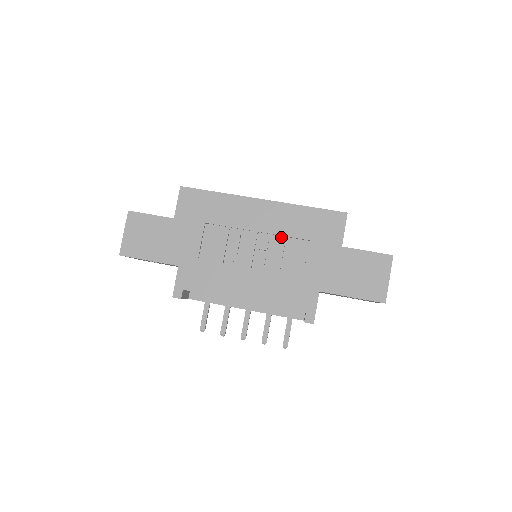
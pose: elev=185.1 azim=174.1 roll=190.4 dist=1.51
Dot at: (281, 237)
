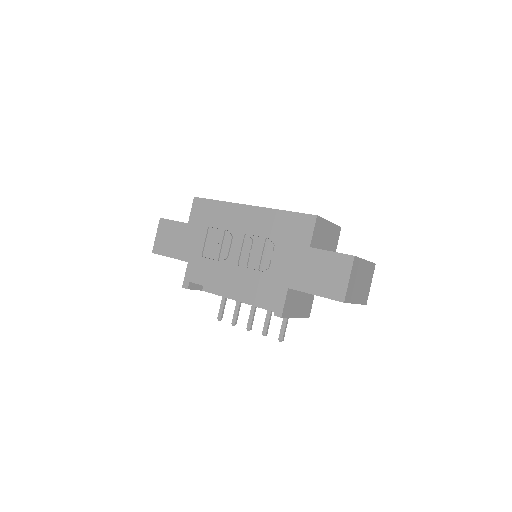
Dot at: (262, 238)
